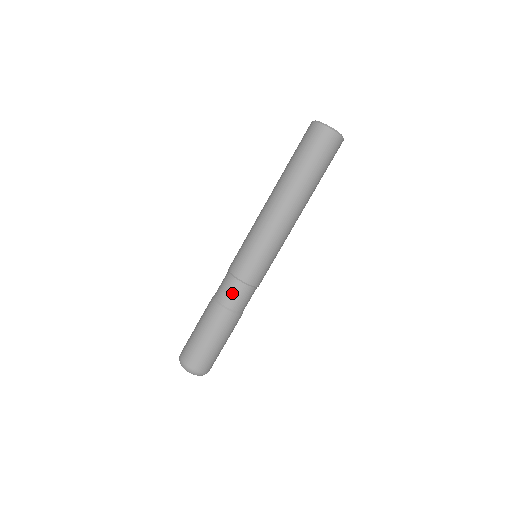
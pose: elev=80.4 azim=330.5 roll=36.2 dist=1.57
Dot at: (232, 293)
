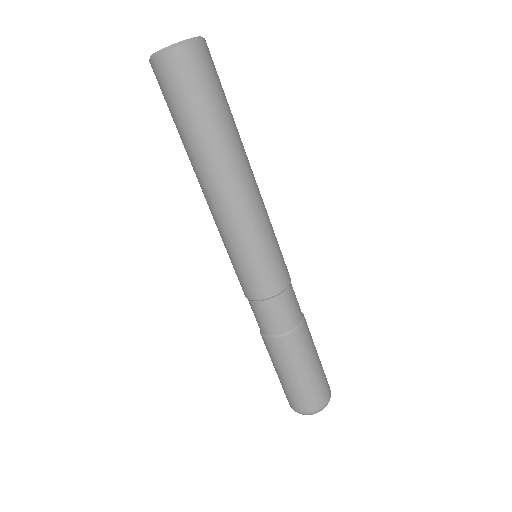
Dot at: (272, 317)
